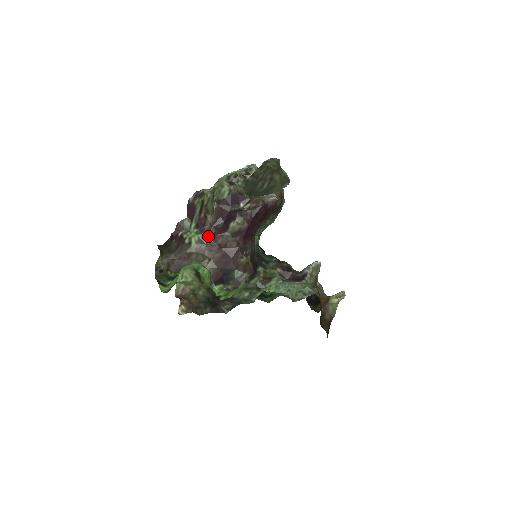
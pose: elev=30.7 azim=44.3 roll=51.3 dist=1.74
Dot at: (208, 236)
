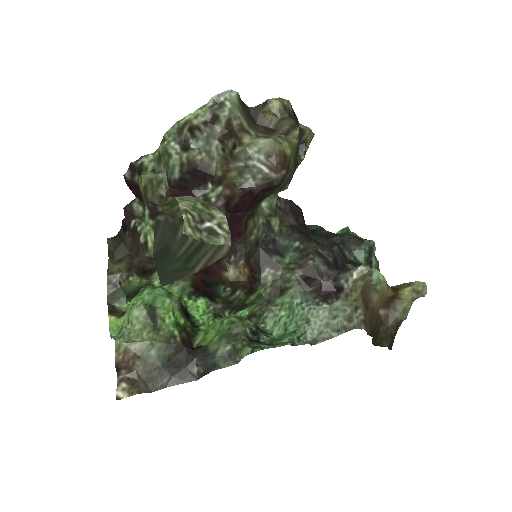
Dot at: occluded
